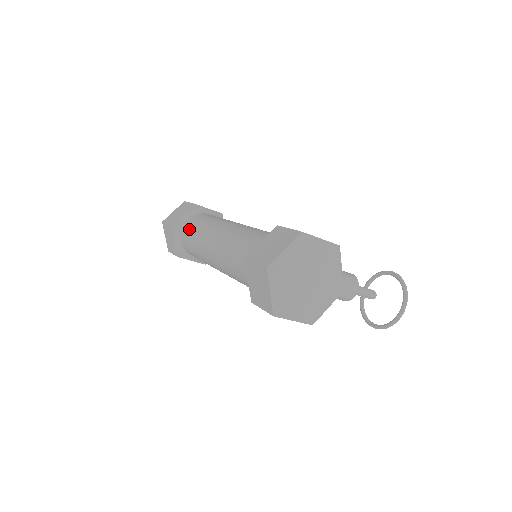
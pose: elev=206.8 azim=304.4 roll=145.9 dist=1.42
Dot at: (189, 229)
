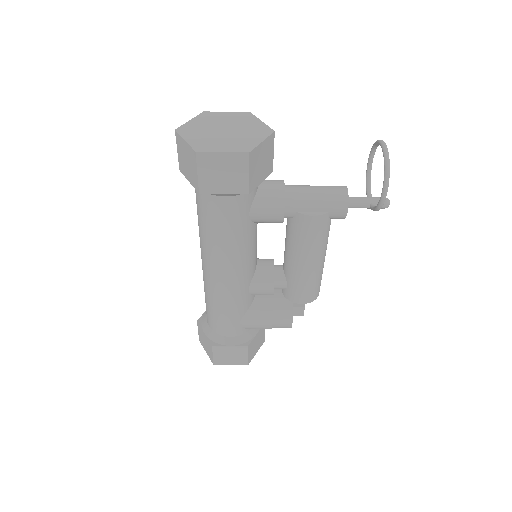
Dot at: occluded
